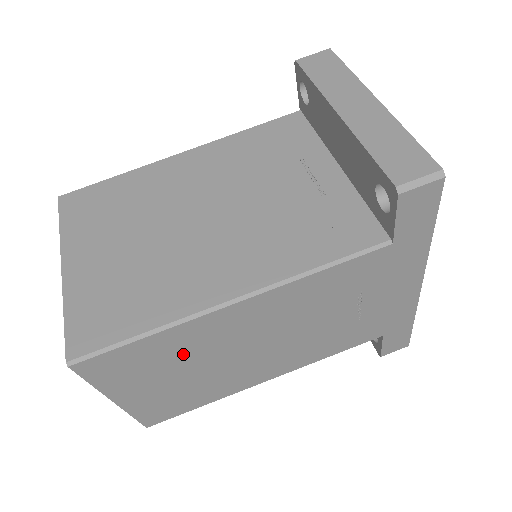
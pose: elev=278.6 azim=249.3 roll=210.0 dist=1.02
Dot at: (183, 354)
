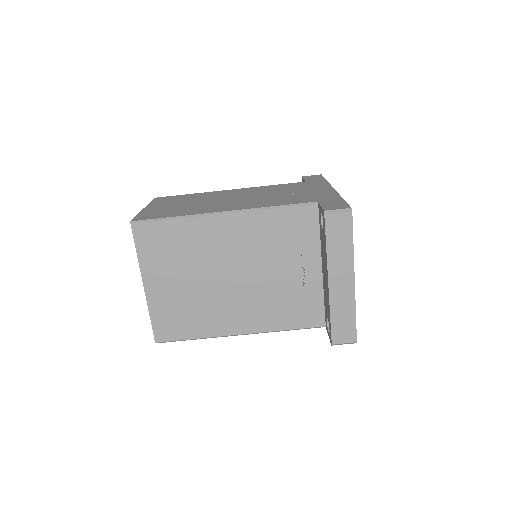
Dot at: occluded
